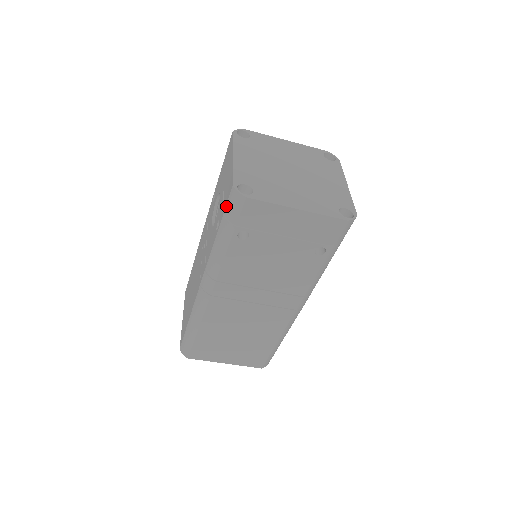
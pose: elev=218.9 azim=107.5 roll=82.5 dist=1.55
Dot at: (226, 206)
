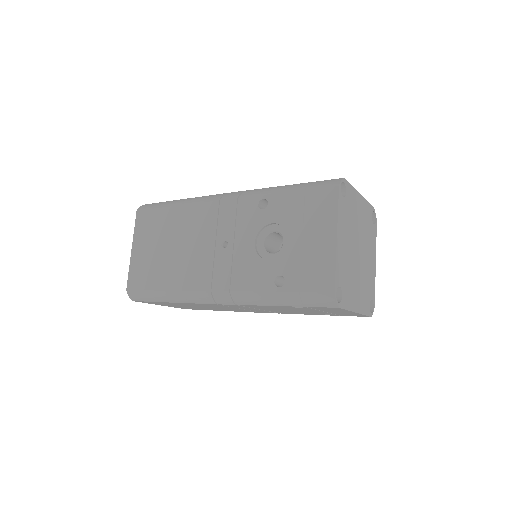
Dot at: (311, 293)
